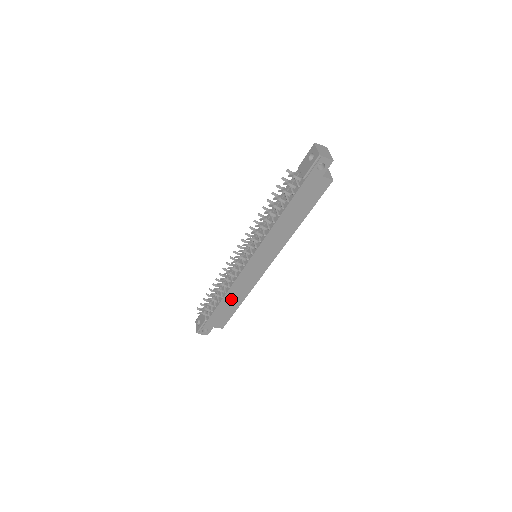
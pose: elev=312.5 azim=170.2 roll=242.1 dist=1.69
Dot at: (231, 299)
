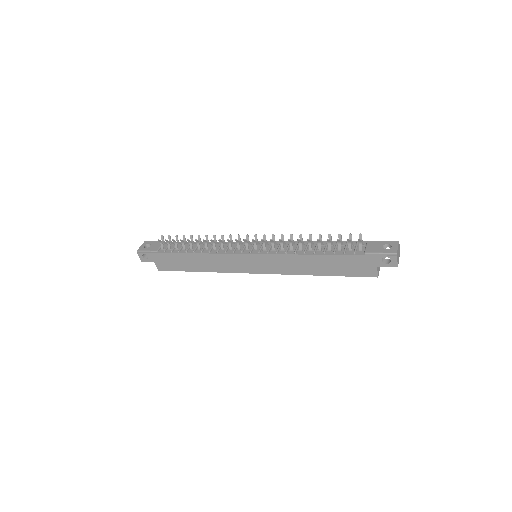
Dot at: (197, 261)
